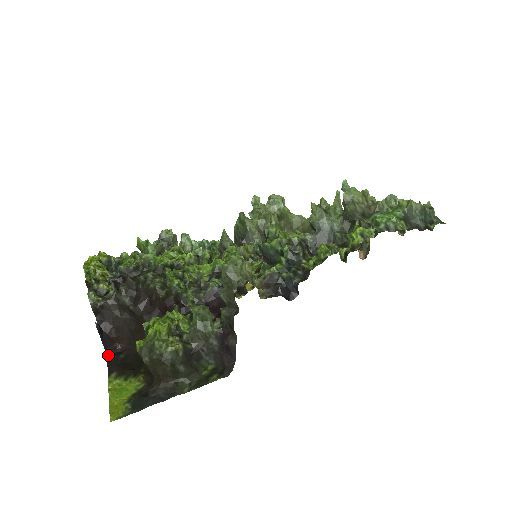
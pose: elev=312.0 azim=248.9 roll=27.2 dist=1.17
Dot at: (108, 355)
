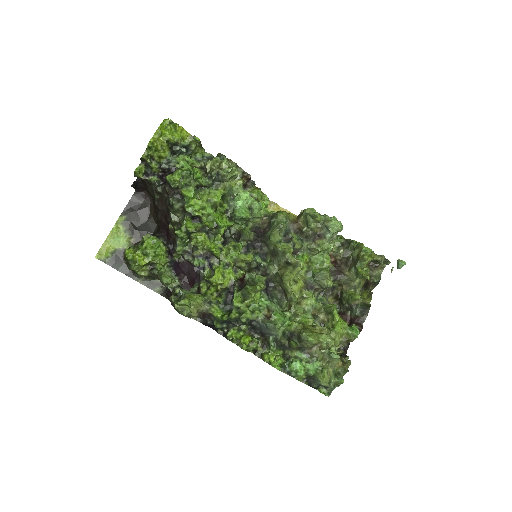
Dot at: (136, 191)
